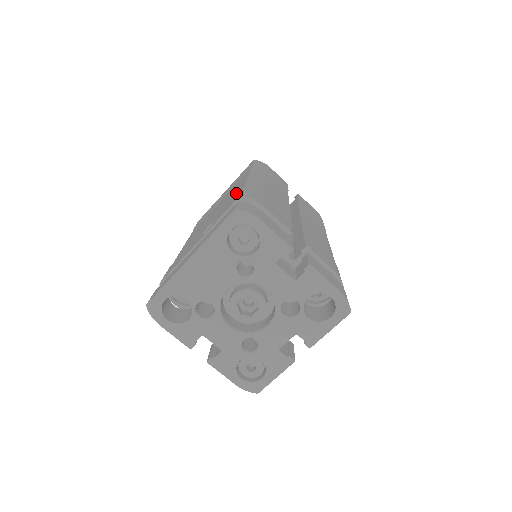
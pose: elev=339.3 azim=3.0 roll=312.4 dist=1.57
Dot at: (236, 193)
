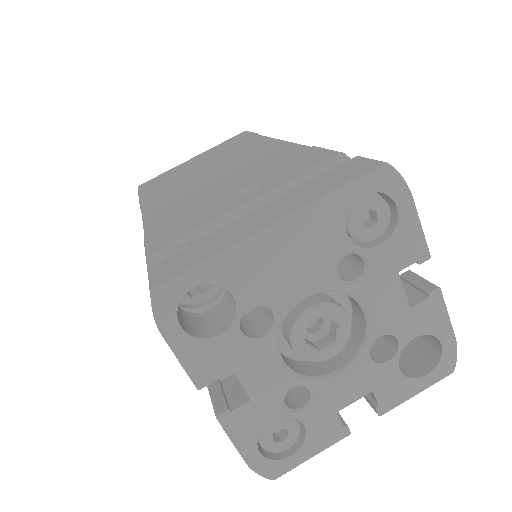
Dot at: (285, 153)
